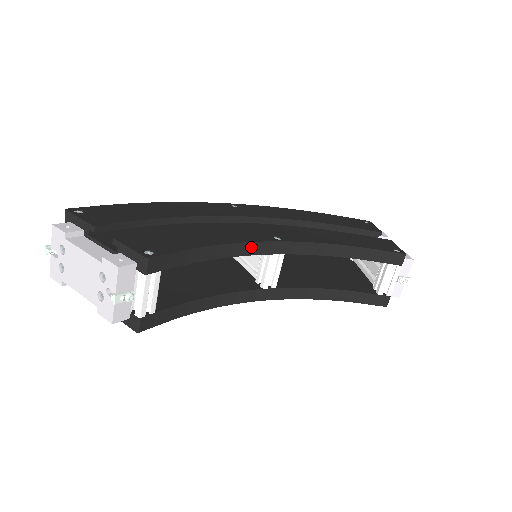
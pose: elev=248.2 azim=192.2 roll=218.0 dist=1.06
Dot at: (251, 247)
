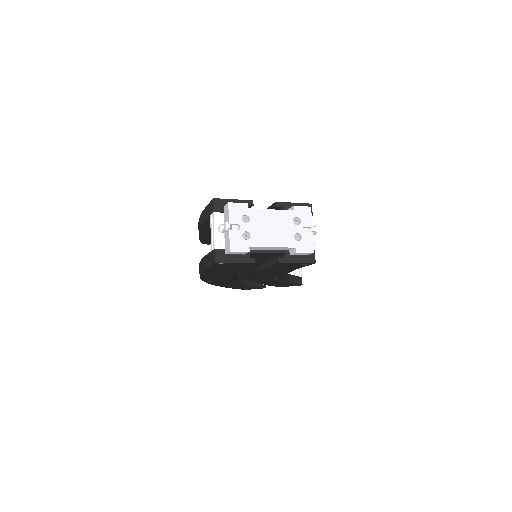
Dot at: occluded
